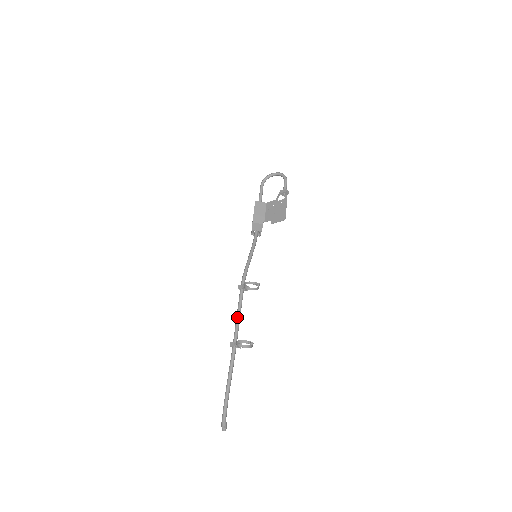
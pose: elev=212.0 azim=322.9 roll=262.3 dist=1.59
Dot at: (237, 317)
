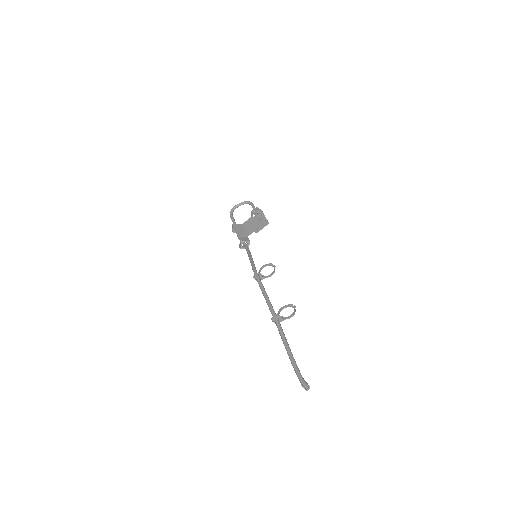
Dot at: (266, 298)
